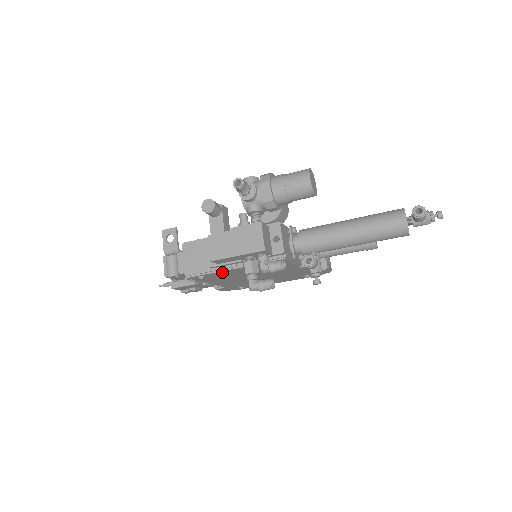
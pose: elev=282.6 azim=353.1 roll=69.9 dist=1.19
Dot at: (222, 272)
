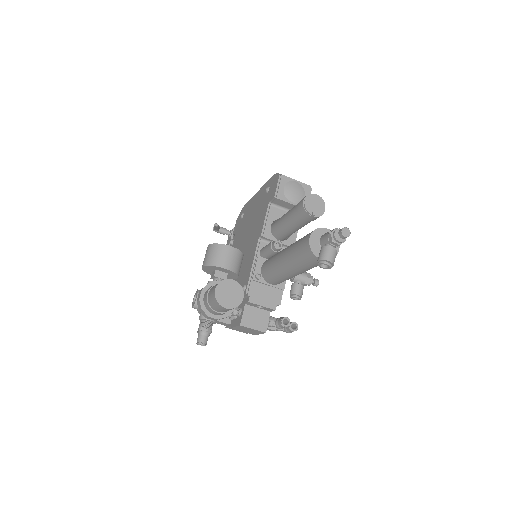
Dot at: occluded
